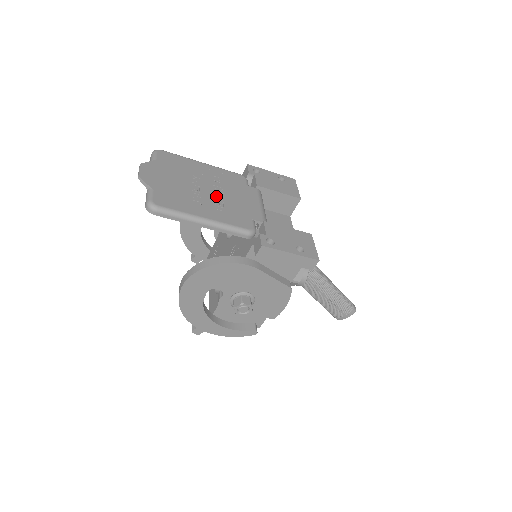
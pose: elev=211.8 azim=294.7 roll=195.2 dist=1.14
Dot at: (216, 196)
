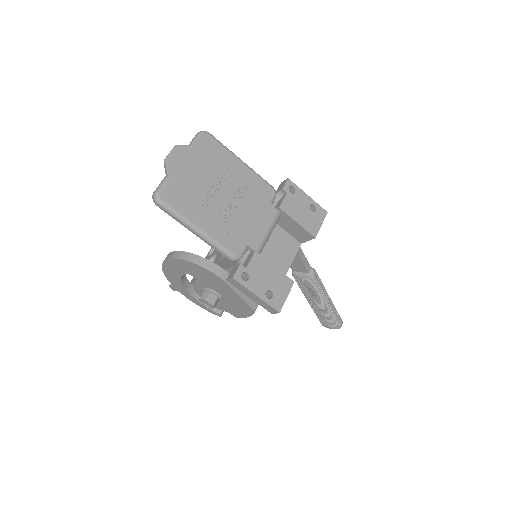
Dot at: (228, 206)
